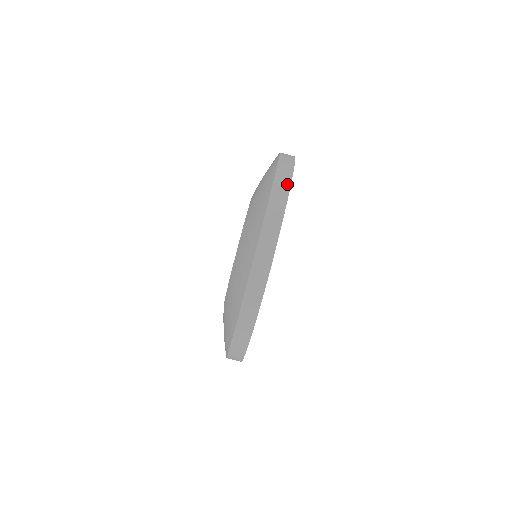
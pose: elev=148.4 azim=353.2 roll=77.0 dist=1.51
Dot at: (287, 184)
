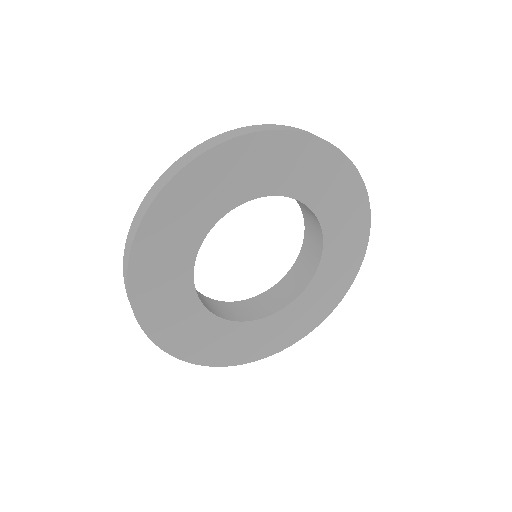
Dot at: (153, 197)
